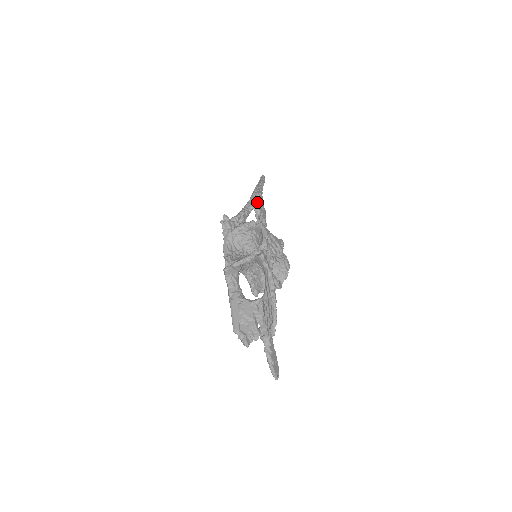
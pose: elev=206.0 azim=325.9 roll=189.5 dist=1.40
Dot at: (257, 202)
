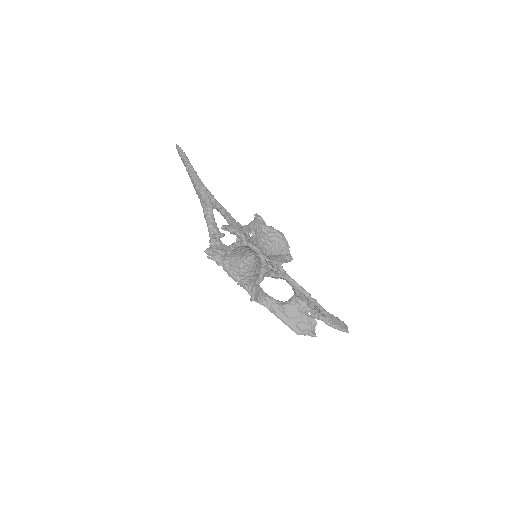
Dot at: (211, 203)
